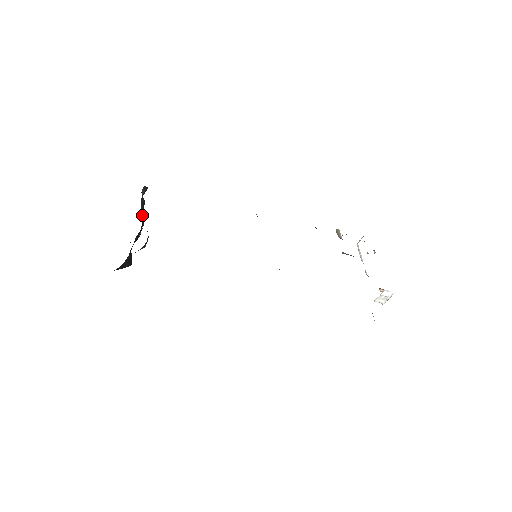
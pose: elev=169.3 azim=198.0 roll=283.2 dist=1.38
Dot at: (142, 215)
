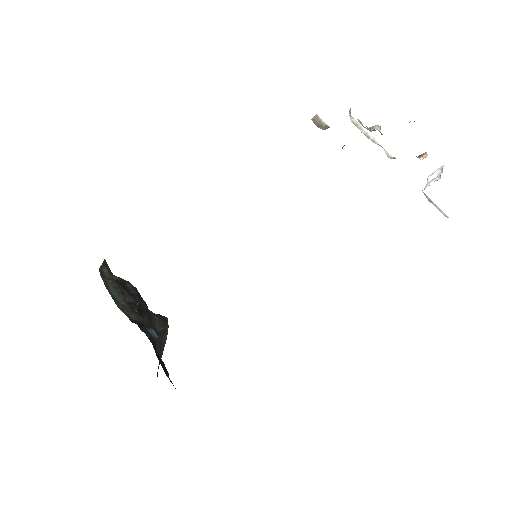
Dot at: (127, 298)
